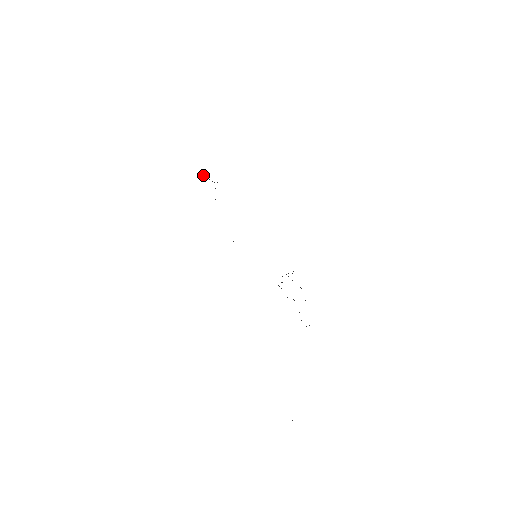
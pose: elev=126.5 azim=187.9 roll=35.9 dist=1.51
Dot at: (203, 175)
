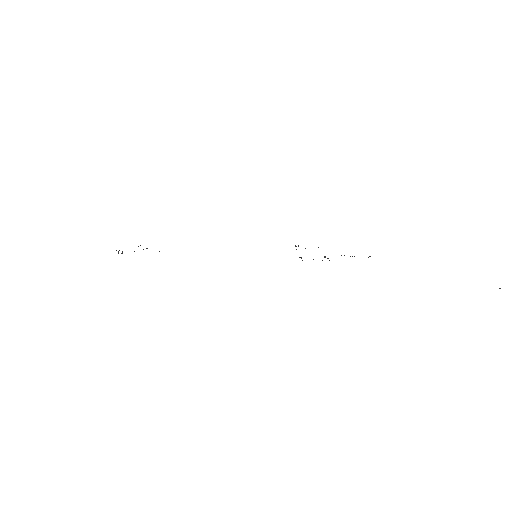
Dot at: (119, 250)
